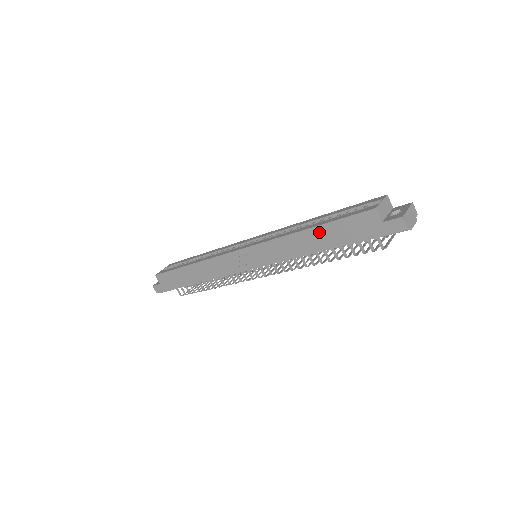
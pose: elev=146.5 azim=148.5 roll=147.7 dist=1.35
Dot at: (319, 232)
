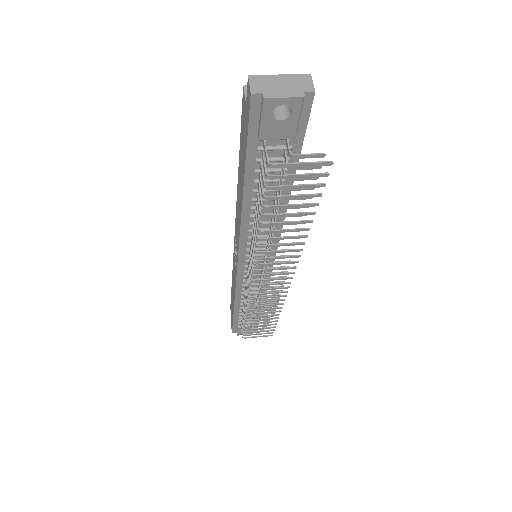
Dot at: (240, 170)
